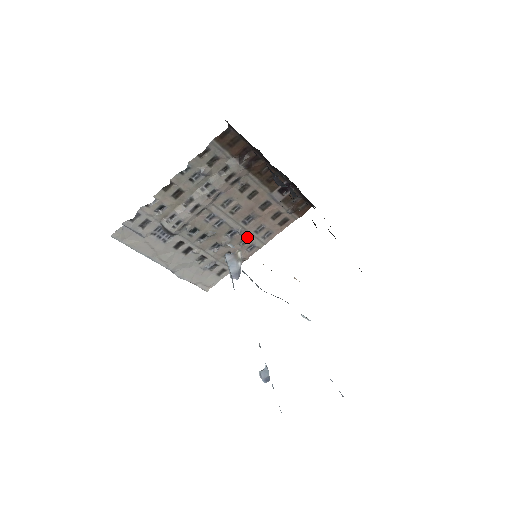
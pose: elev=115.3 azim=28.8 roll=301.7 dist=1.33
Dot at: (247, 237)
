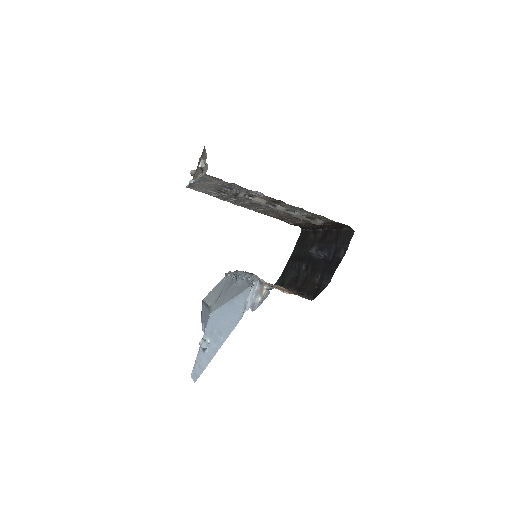
Dot at: (256, 209)
